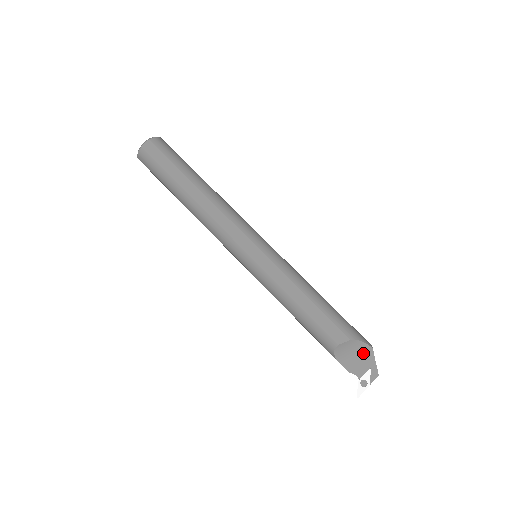
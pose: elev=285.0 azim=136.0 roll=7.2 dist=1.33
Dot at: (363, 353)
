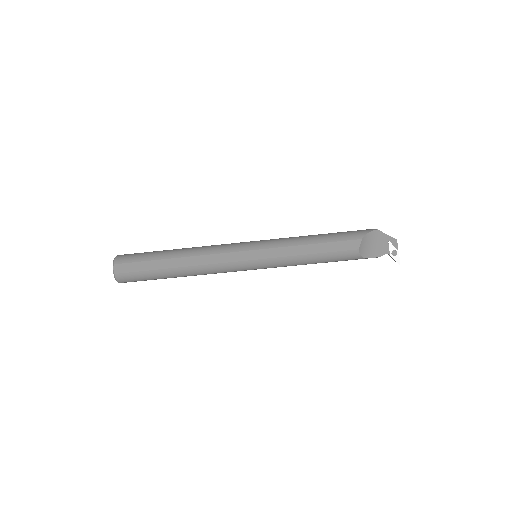
Dot at: (376, 238)
